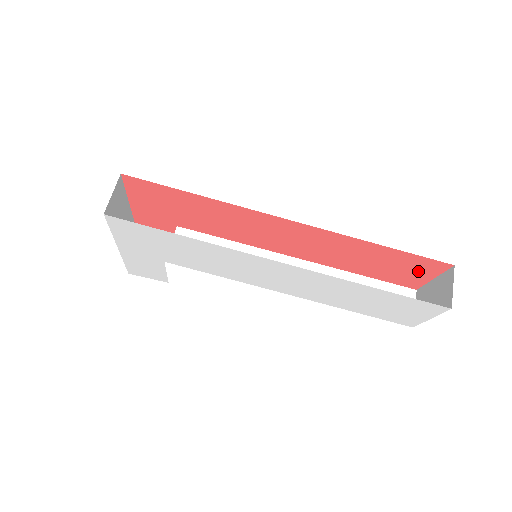
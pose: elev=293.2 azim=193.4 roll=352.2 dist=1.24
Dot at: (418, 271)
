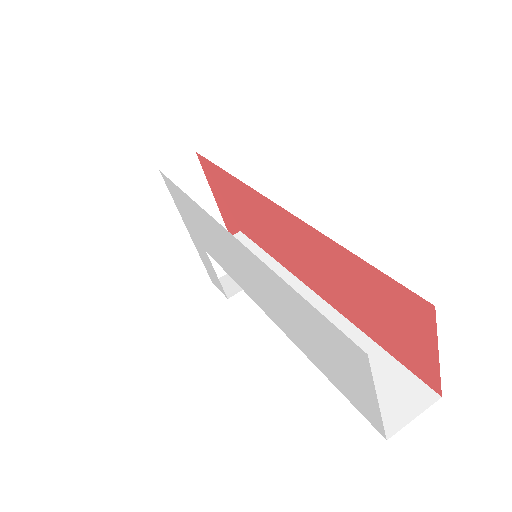
Dot at: (411, 328)
